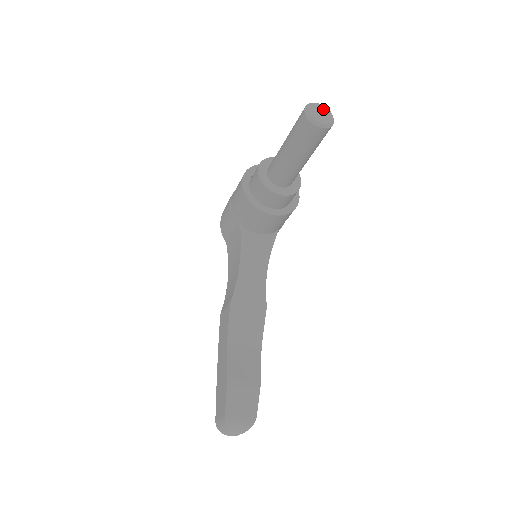
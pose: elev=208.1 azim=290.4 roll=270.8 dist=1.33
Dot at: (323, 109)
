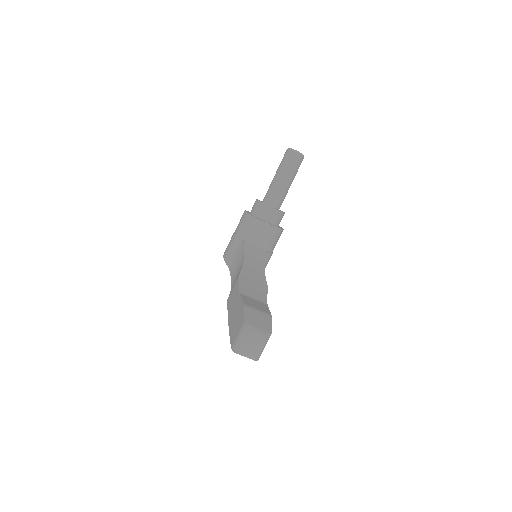
Dot at: occluded
